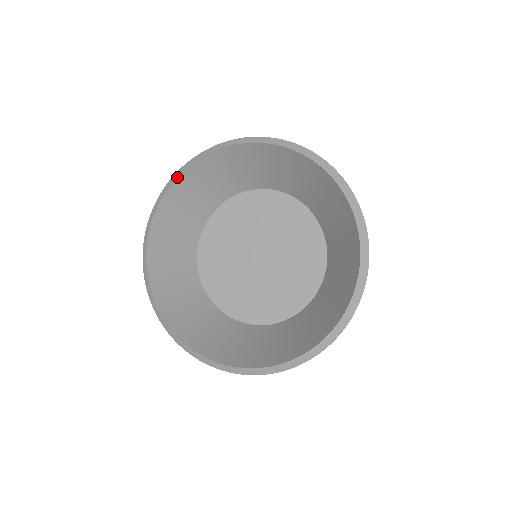
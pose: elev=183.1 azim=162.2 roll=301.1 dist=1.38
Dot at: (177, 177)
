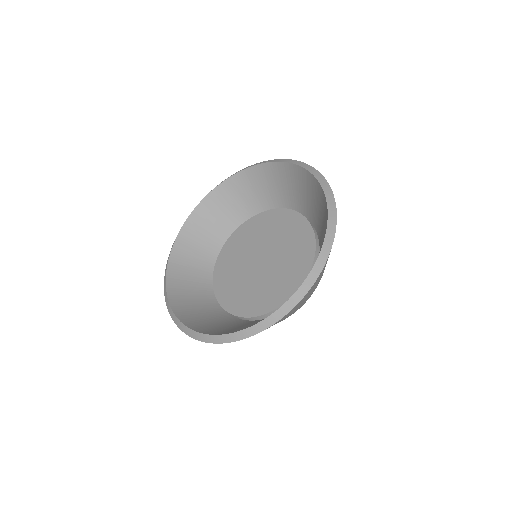
Dot at: (209, 193)
